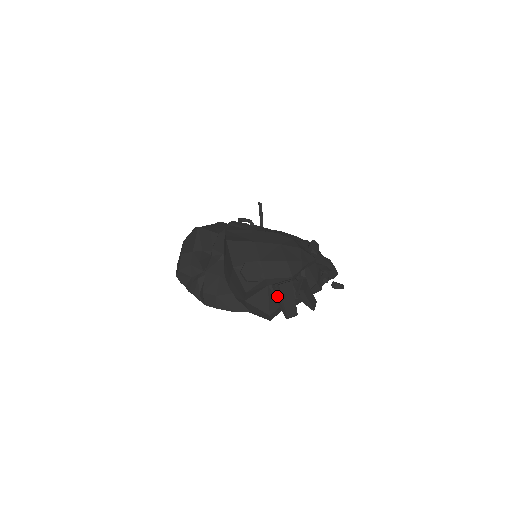
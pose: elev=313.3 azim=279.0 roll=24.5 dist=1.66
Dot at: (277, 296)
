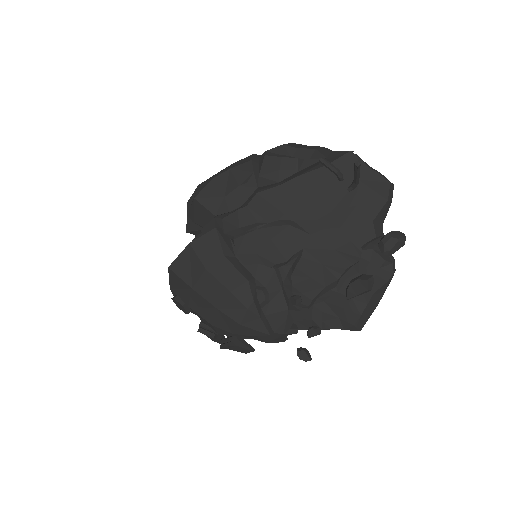
Dot at: occluded
